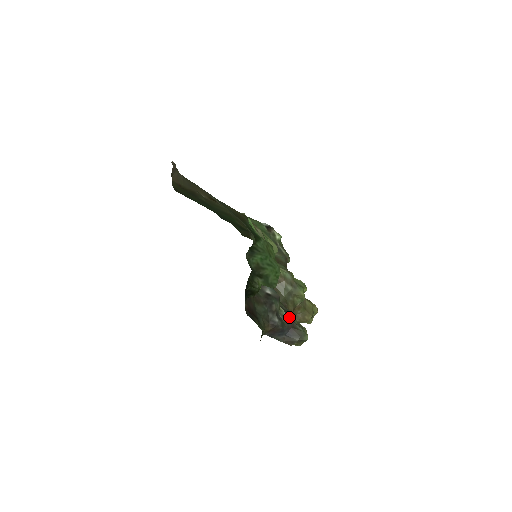
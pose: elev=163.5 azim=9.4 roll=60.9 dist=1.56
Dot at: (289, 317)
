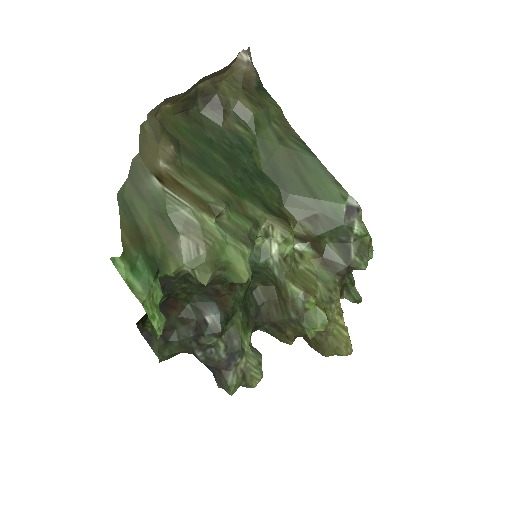
Dot at: (225, 358)
